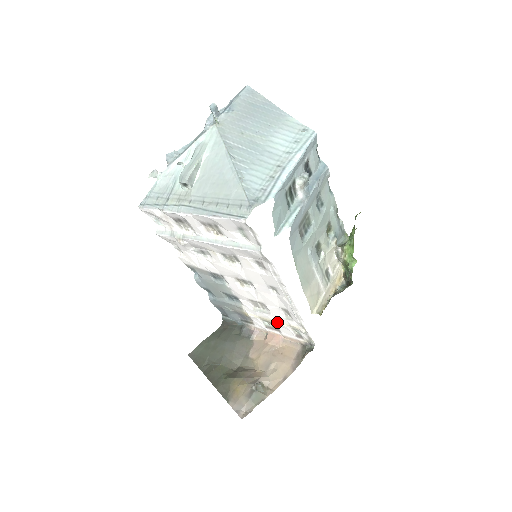
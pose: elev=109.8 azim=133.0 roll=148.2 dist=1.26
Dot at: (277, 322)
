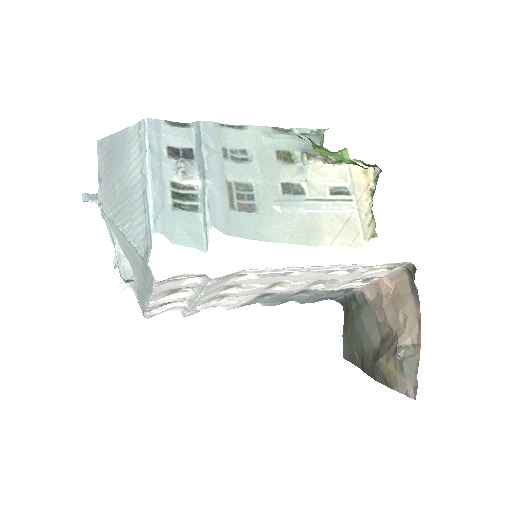
Dot at: (355, 278)
